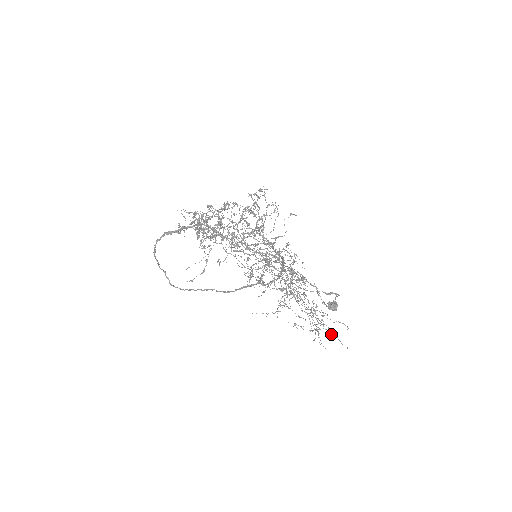
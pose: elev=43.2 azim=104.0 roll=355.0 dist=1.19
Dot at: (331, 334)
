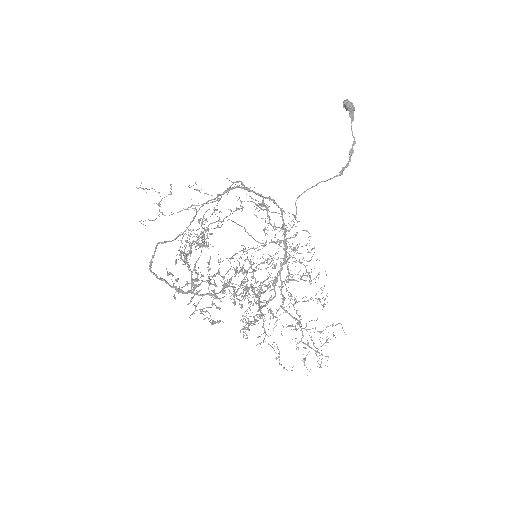
Dot at: occluded
